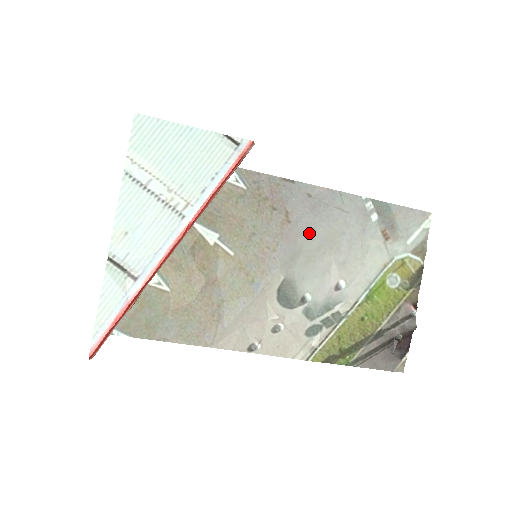
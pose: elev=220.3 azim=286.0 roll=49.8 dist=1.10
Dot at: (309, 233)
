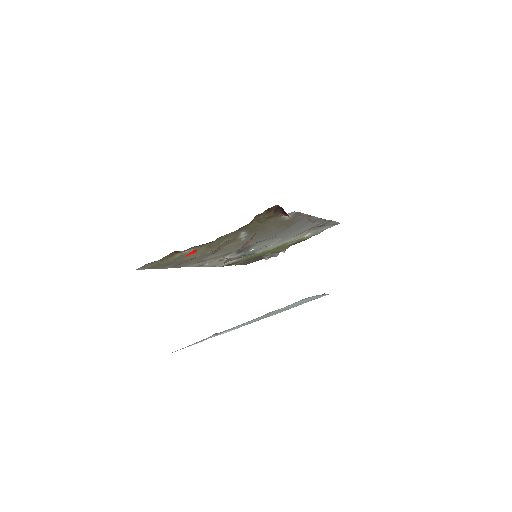
Dot at: (287, 232)
